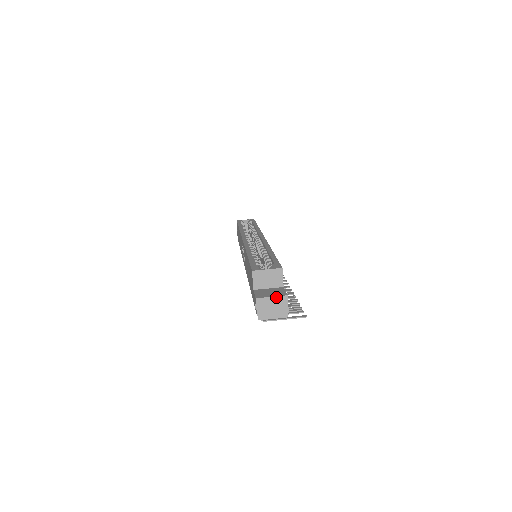
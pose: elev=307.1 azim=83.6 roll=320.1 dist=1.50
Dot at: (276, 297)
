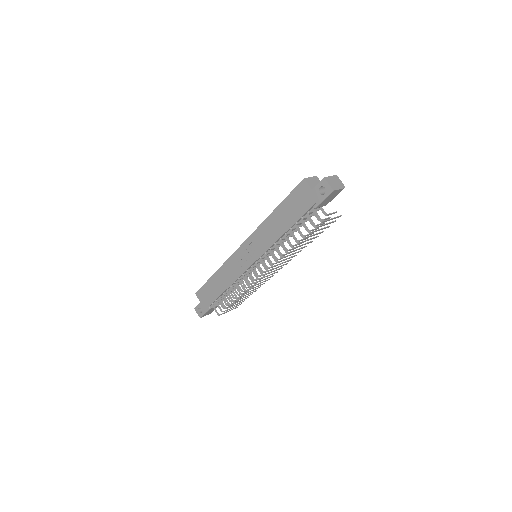
Dot at: (332, 176)
